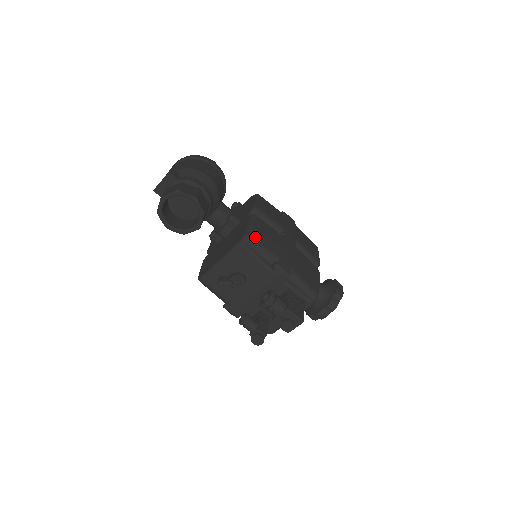
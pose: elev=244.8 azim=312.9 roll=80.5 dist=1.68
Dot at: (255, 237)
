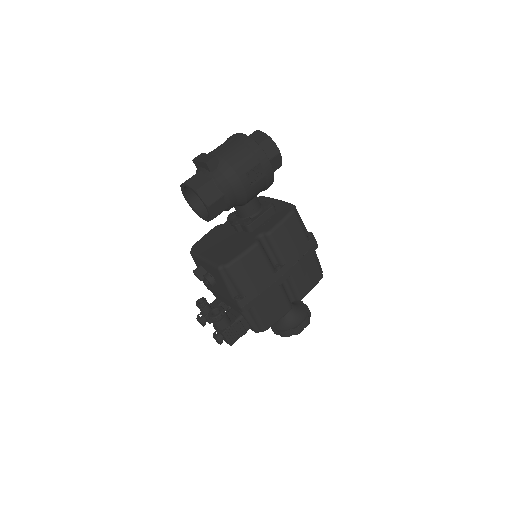
Dot at: (235, 270)
